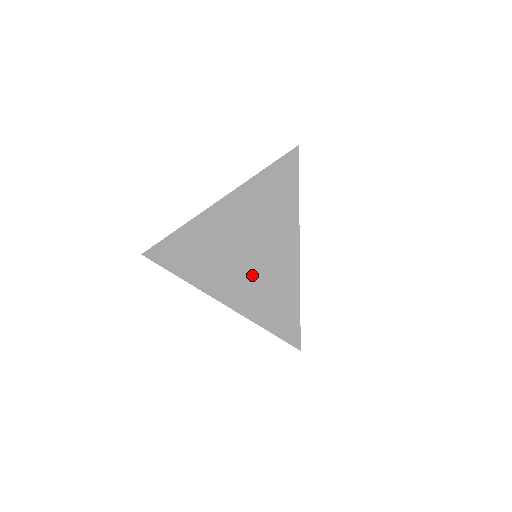
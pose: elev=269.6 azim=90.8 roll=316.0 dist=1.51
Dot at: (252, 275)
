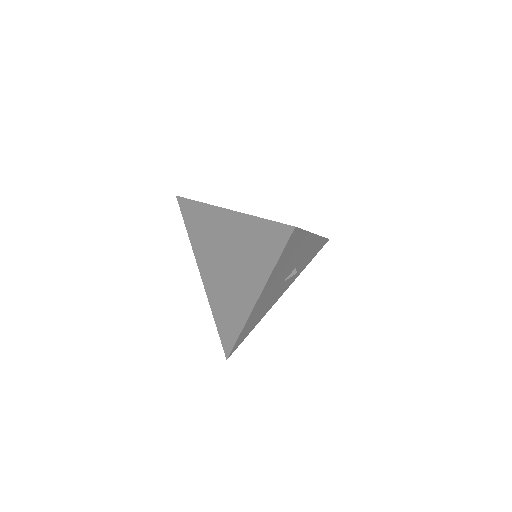
Dot at: occluded
